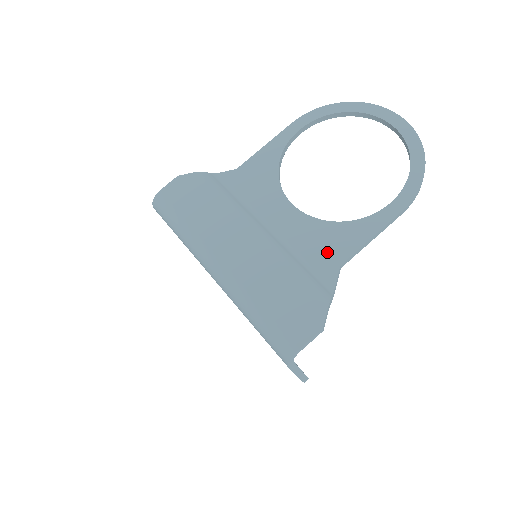
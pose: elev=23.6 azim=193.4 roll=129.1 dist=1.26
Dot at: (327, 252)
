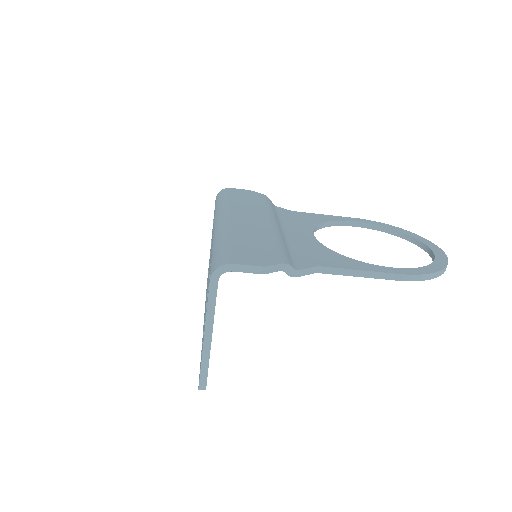
Dot at: (314, 257)
